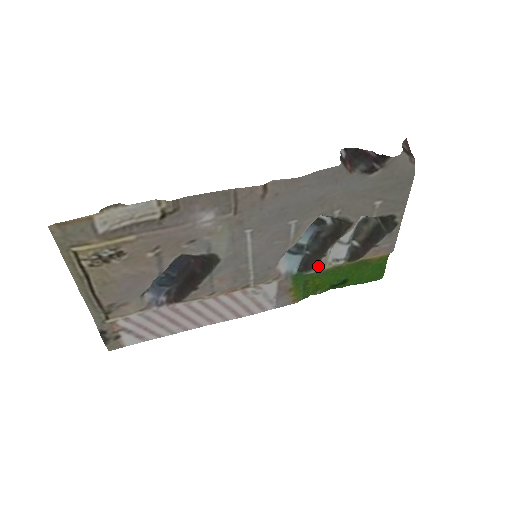
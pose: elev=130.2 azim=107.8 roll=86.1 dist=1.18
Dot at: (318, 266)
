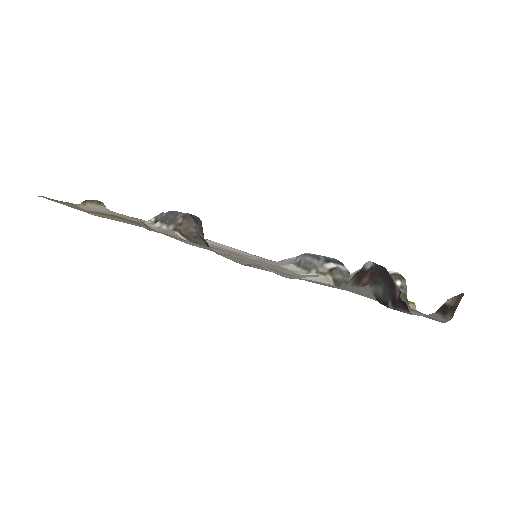
Dot at: occluded
